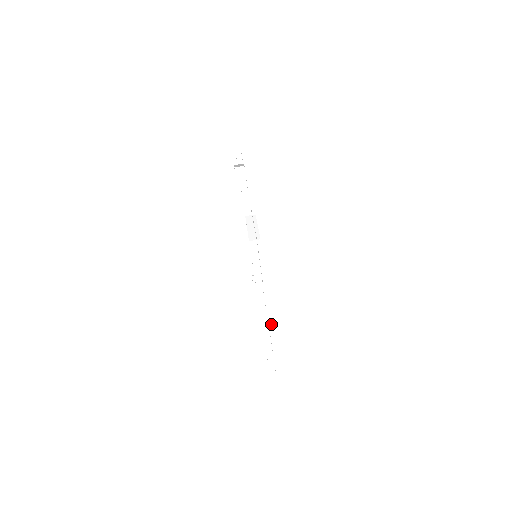
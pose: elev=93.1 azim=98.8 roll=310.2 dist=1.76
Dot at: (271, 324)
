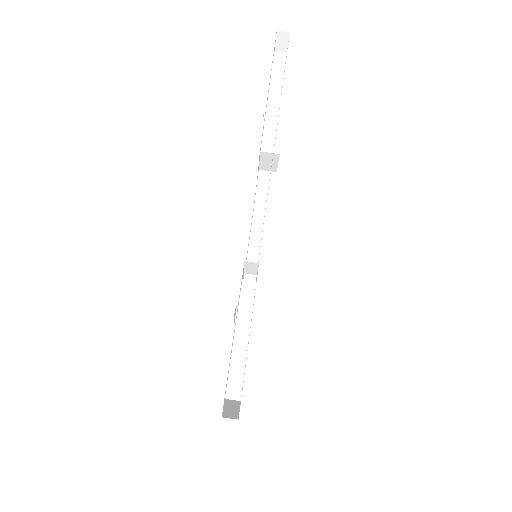
Dot at: occluded
